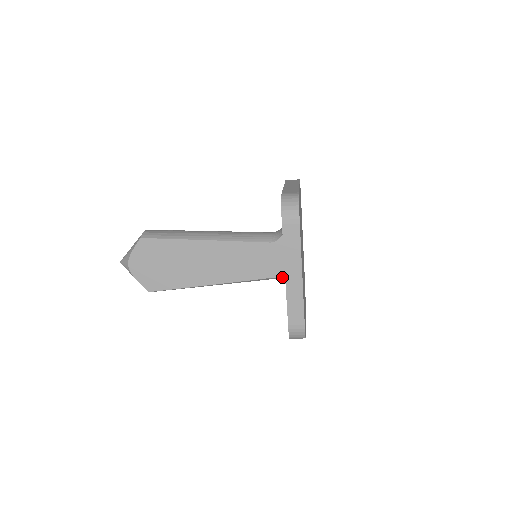
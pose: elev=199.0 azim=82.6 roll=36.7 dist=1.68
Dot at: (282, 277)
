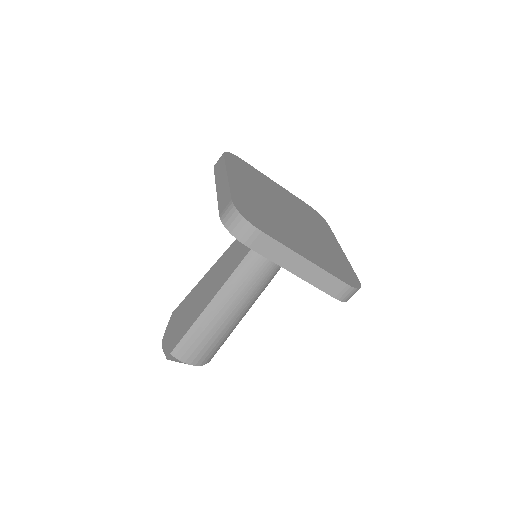
Dot at: occluded
